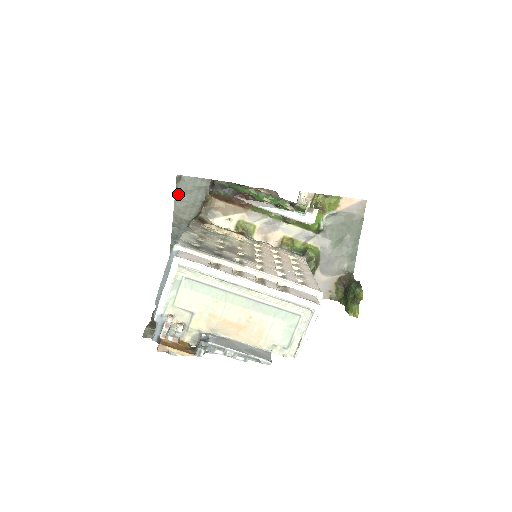
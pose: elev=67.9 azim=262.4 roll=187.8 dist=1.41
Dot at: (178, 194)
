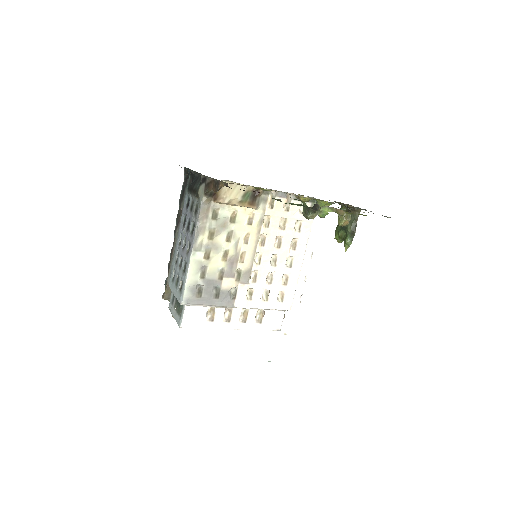
Dot at: occluded
